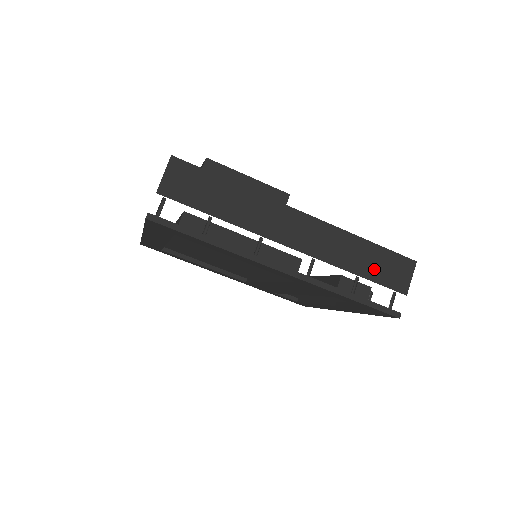
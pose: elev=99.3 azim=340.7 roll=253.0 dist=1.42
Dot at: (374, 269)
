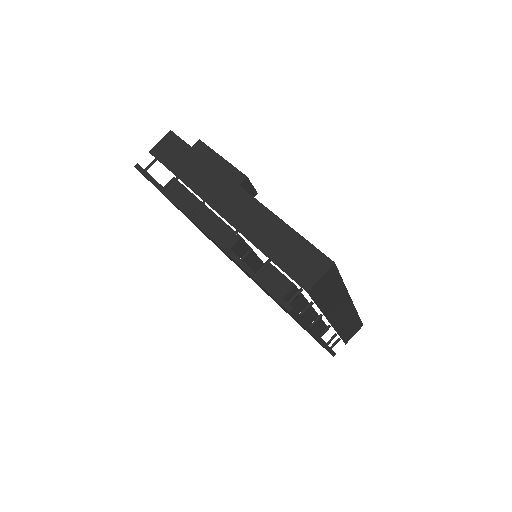
Dot at: (283, 254)
